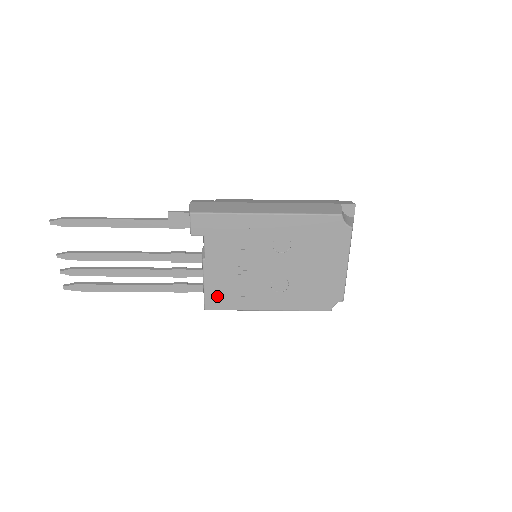
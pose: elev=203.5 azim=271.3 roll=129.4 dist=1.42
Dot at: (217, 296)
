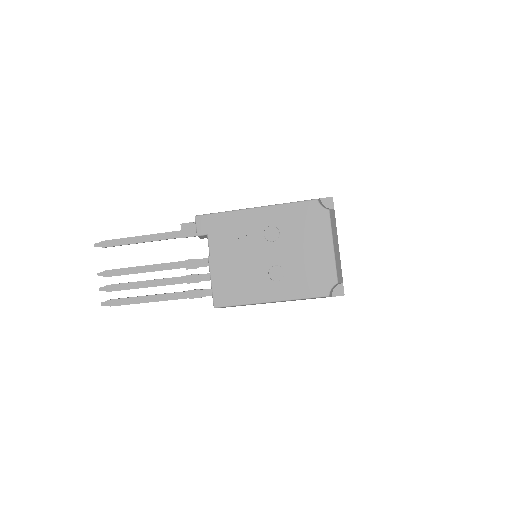
Dot at: (223, 292)
